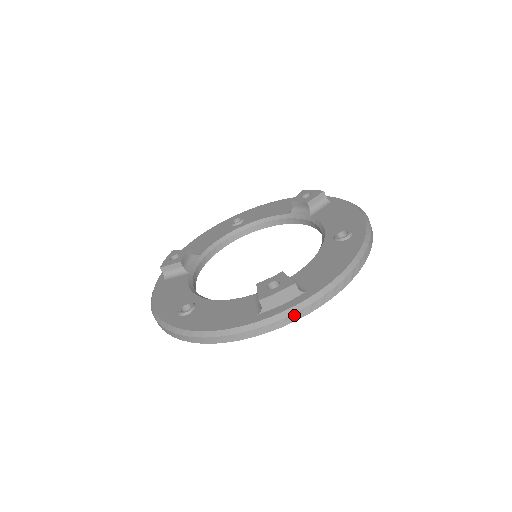
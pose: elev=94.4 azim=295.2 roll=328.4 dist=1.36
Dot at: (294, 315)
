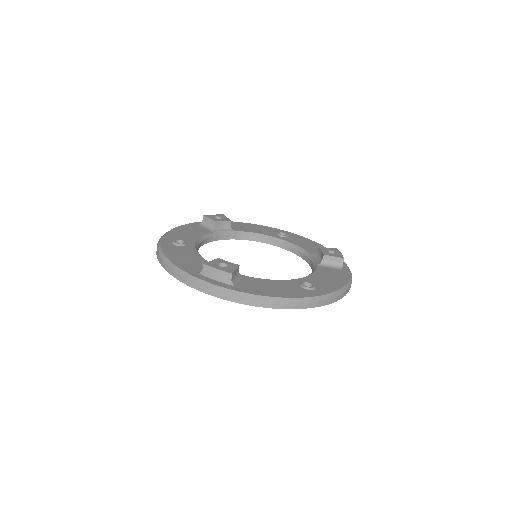
Dot at: (212, 290)
